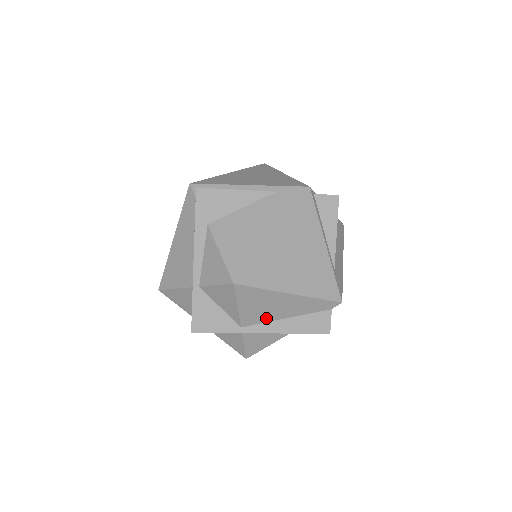
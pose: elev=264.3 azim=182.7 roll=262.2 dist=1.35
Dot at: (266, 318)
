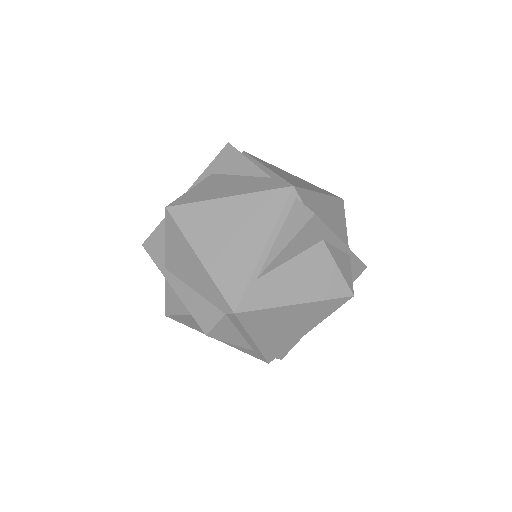
Dot at: (181, 274)
